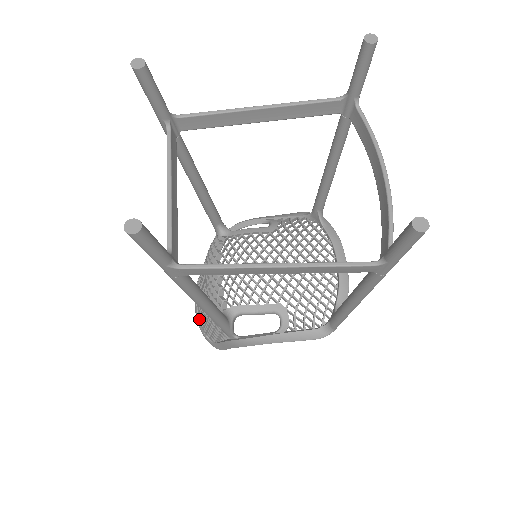
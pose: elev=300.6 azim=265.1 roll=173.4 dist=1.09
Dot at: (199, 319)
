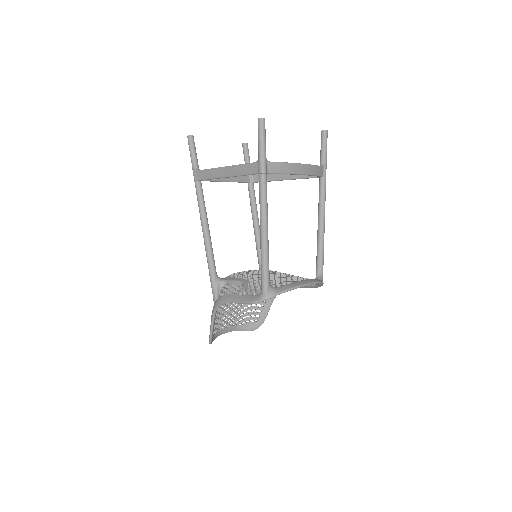
Dot at: (218, 330)
